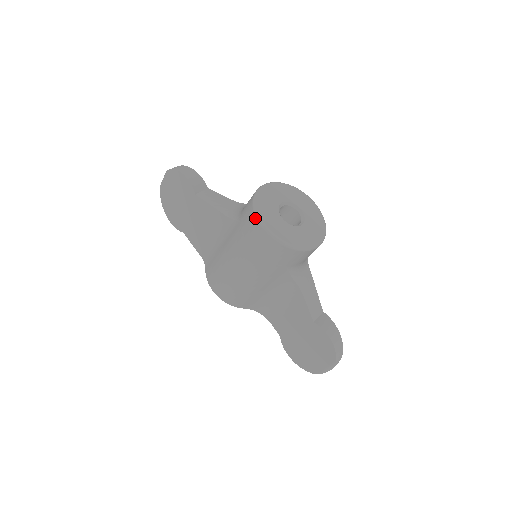
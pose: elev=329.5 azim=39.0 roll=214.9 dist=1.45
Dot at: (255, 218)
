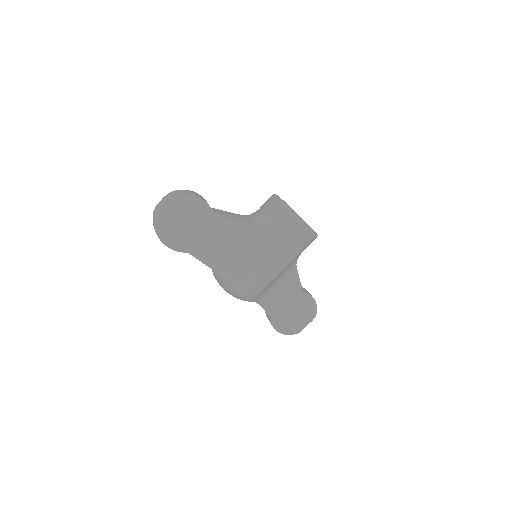
Dot at: (298, 218)
